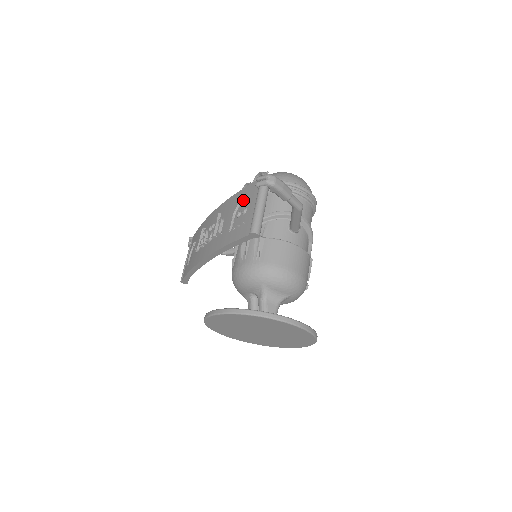
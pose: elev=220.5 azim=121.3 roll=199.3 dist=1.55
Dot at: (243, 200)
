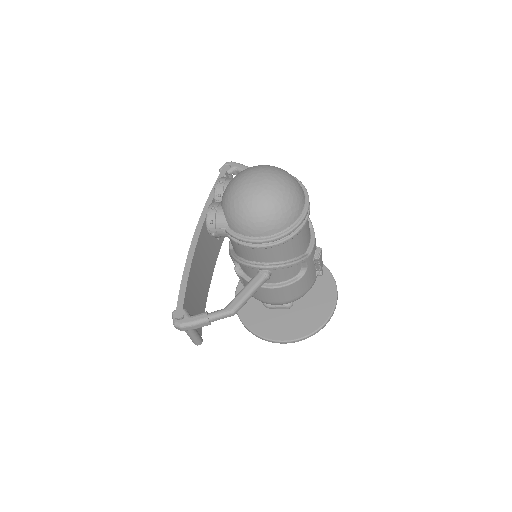
Dot at: occluded
